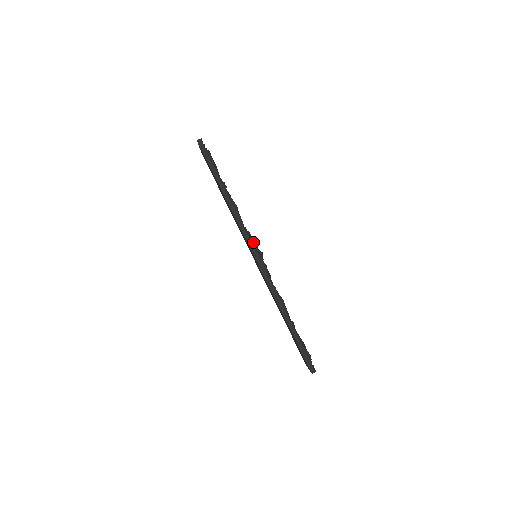
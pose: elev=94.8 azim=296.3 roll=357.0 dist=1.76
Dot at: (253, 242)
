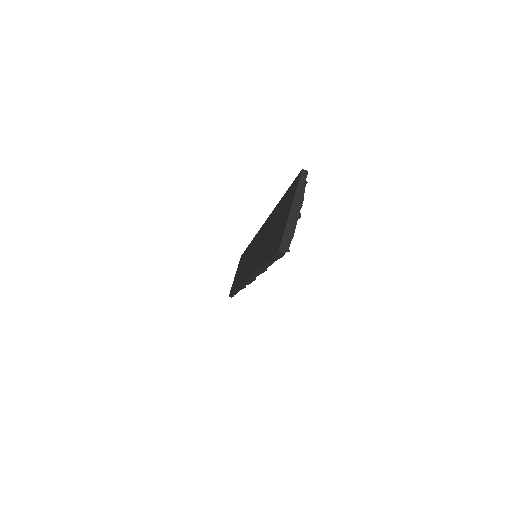
Dot at: (254, 280)
